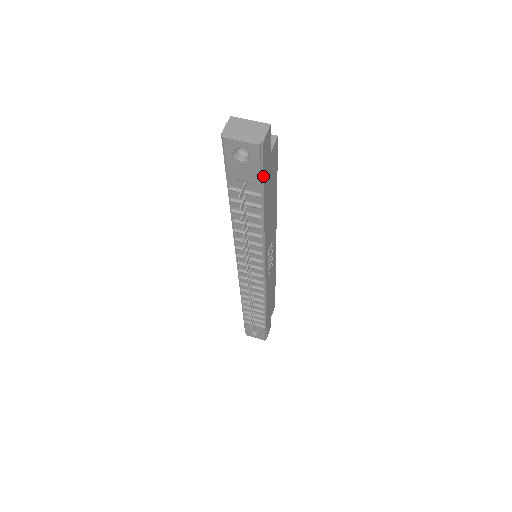
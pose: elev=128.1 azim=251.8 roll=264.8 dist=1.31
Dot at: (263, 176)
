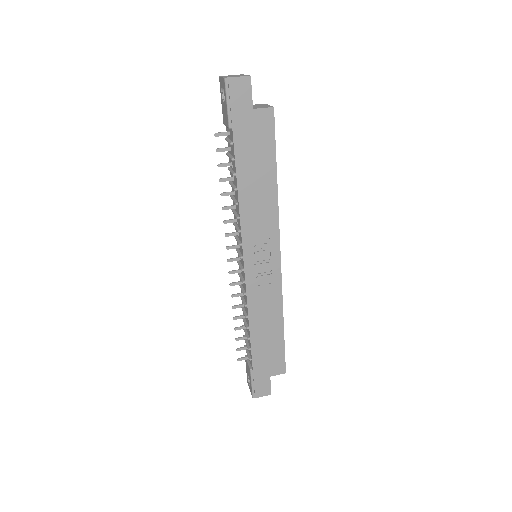
Dot at: (232, 119)
